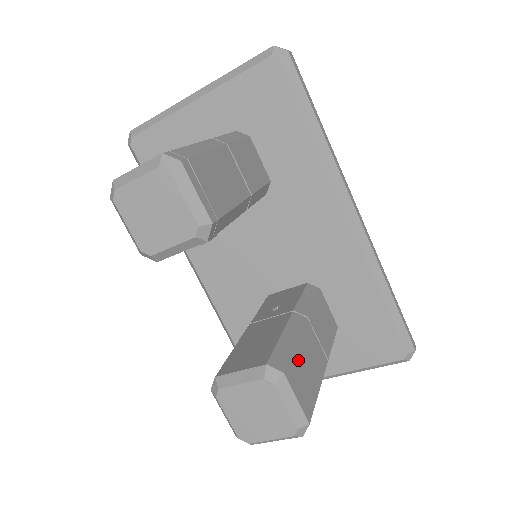
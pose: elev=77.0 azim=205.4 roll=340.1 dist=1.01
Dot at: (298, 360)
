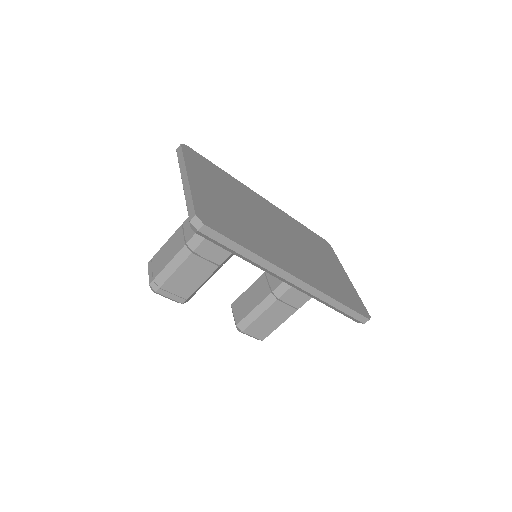
Dot at: (258, 322)
